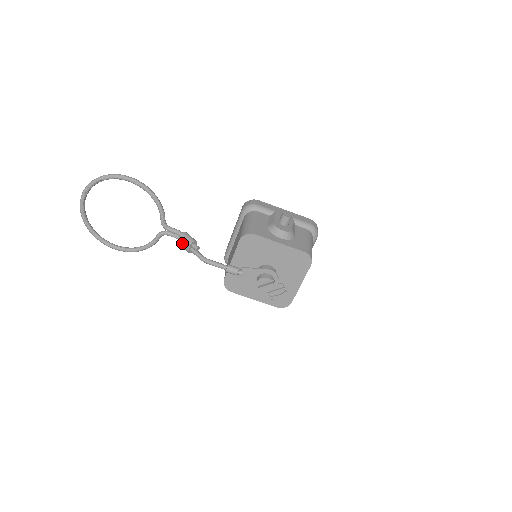
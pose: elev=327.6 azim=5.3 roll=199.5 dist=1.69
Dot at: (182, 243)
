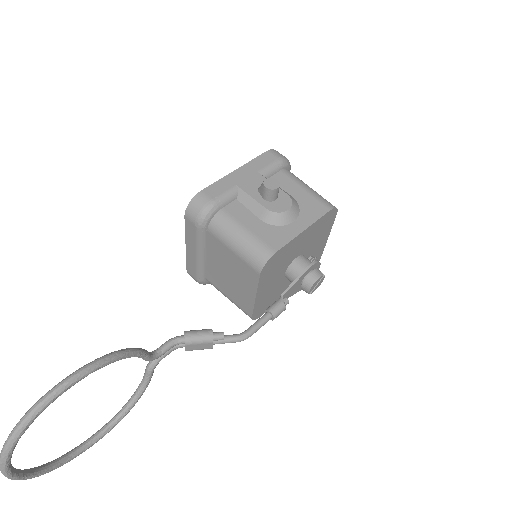
Dot at: (194, 349)
